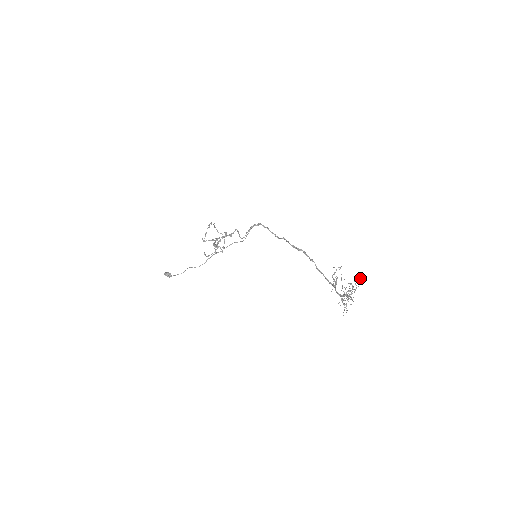
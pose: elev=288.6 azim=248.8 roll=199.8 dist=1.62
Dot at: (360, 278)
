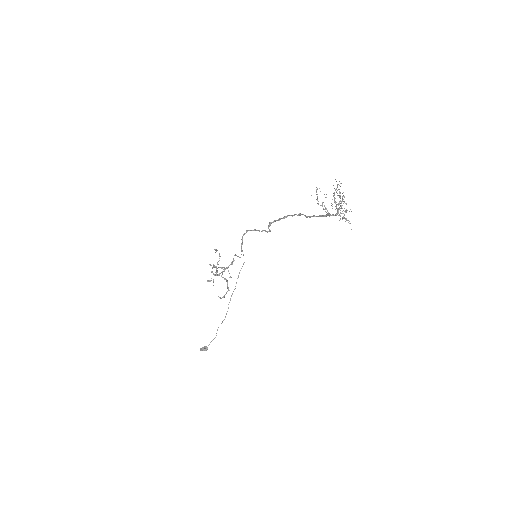
Dot at: (341, 183)
